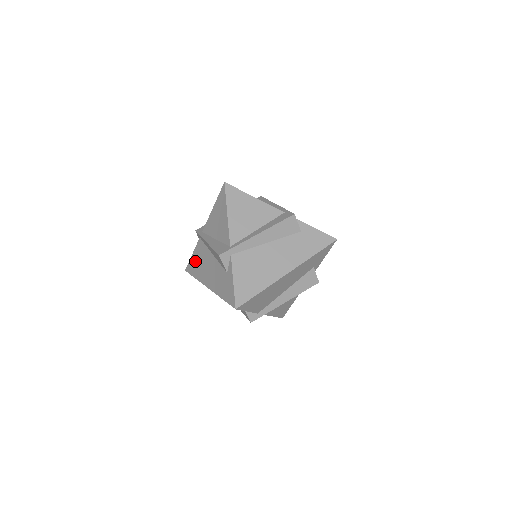
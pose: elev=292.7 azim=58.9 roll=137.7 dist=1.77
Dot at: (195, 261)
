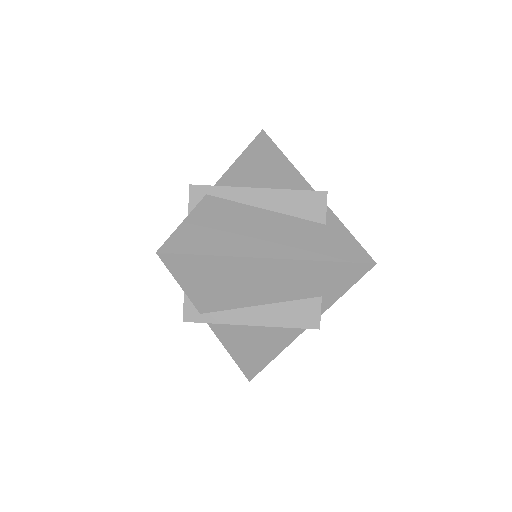
Dot at: occluded
